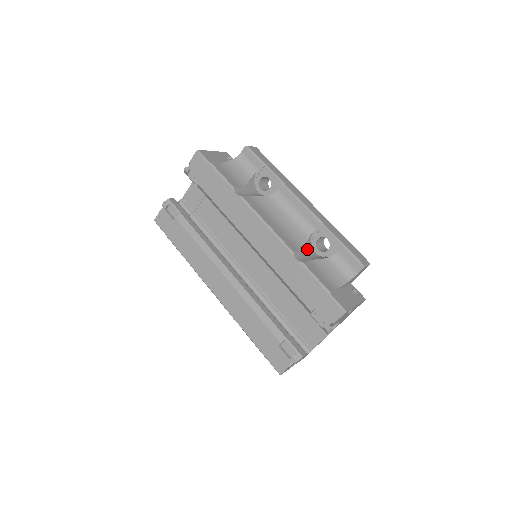
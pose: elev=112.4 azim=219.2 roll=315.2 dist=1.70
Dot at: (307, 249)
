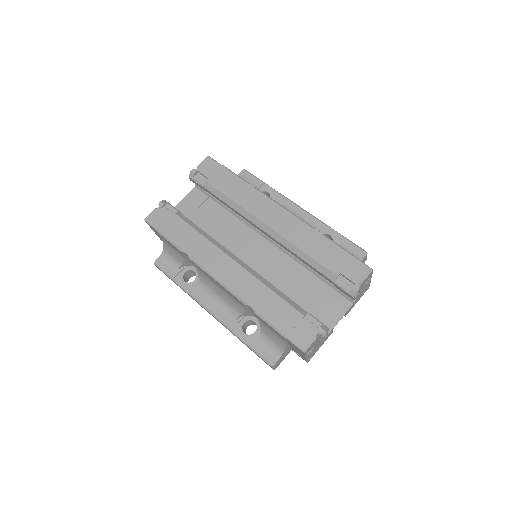
Dot at: occluded
